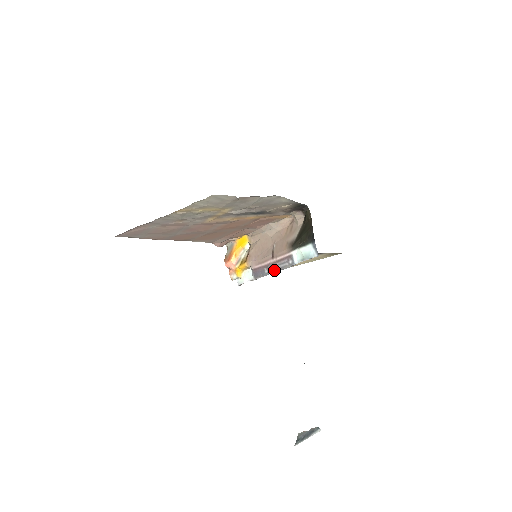
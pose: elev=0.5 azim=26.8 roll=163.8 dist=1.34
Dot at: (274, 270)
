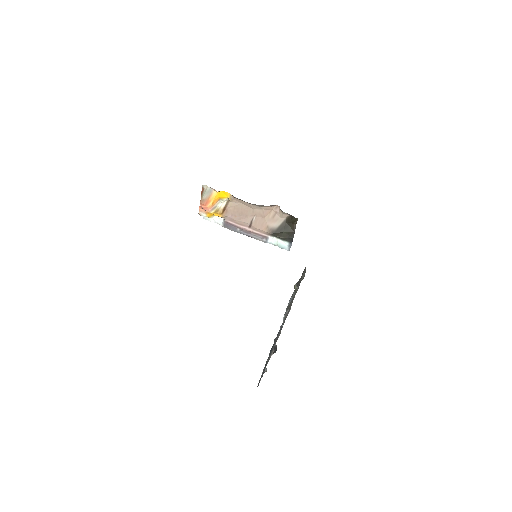
Dot at: (246, 235)
